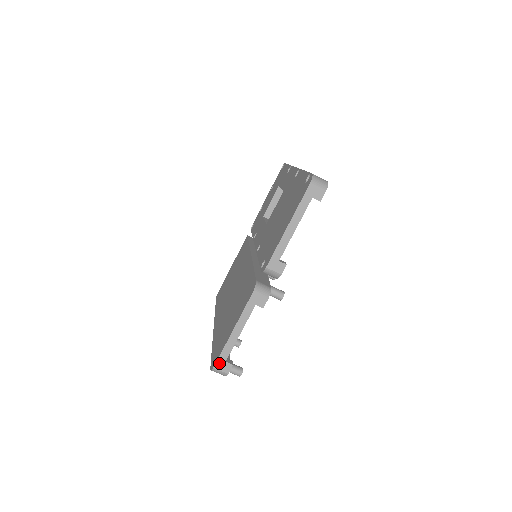
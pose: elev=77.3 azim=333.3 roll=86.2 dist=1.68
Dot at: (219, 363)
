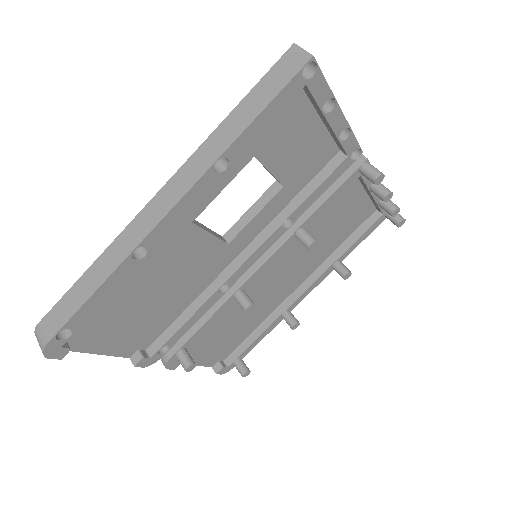
Dot at: occluded
